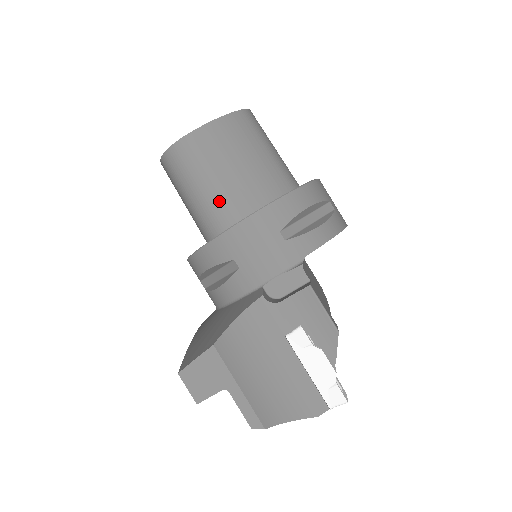
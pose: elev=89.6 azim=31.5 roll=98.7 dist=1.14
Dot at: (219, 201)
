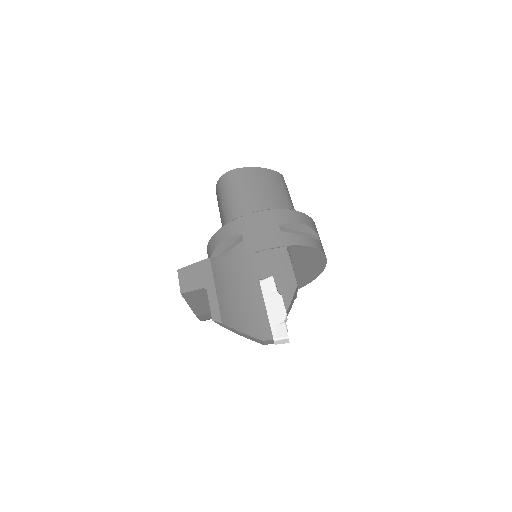
Dot at: (246, 206)
